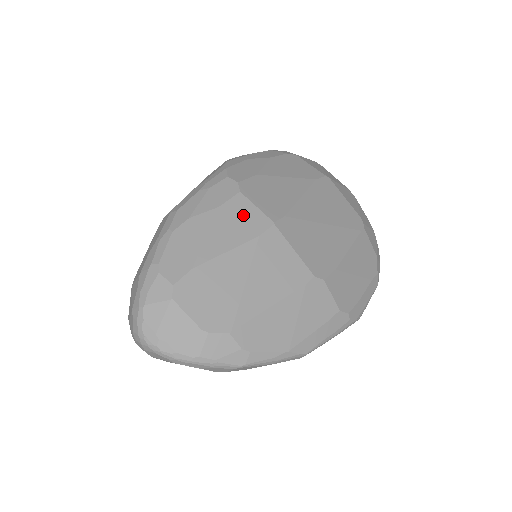
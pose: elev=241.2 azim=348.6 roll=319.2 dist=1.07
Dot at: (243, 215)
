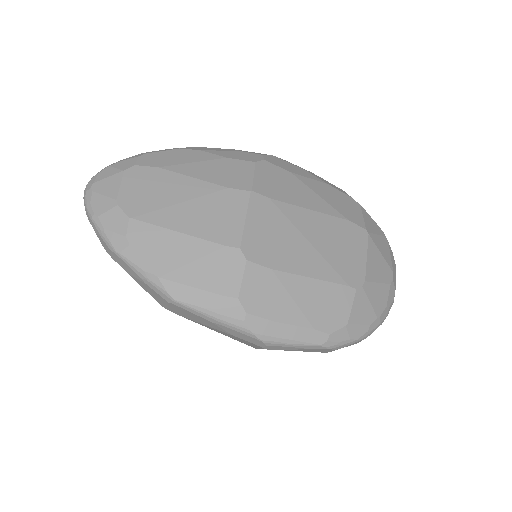
Dot at: (236, 172)
